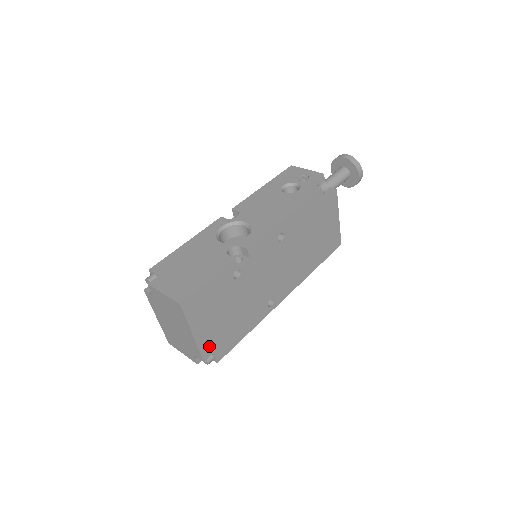
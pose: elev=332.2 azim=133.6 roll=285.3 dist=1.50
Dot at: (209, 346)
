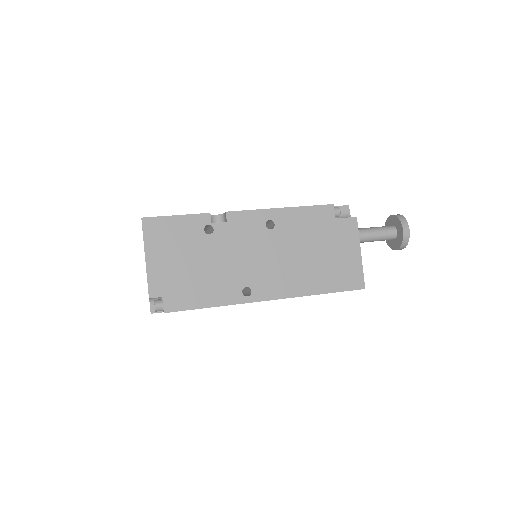
Dot at: (160, 285)
